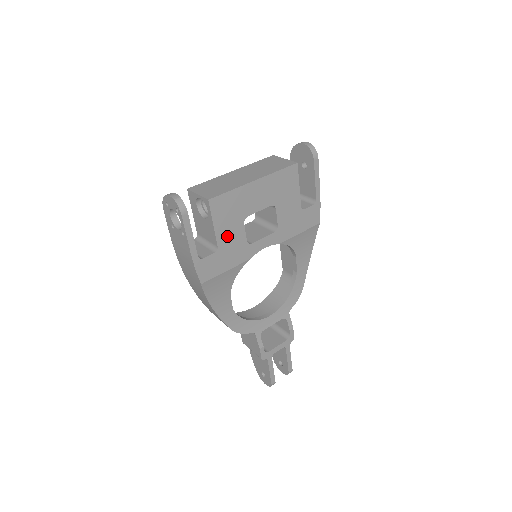
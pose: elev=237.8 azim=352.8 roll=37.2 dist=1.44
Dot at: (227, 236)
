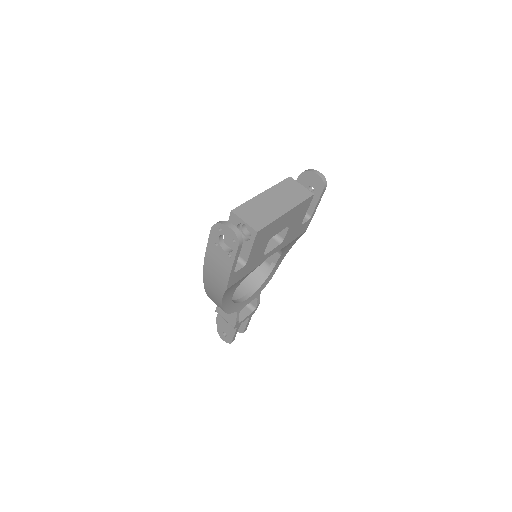
Dot at: (255, 253)
